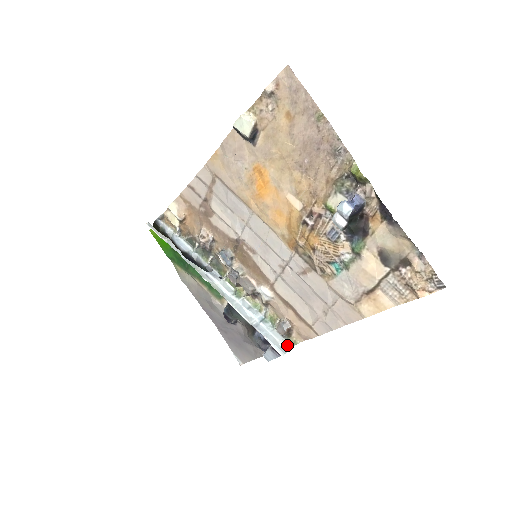
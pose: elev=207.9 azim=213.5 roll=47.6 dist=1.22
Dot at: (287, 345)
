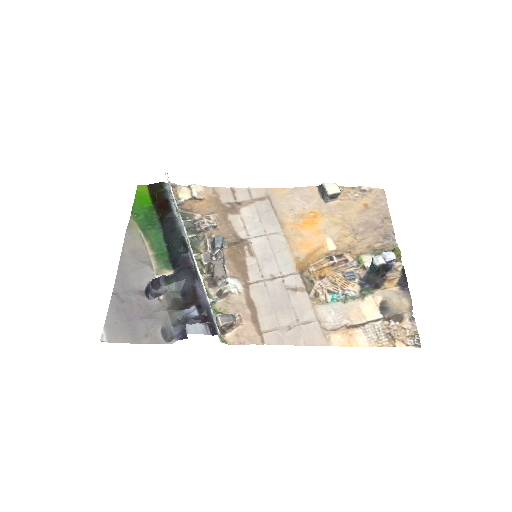
Dot at: (219, 335)
